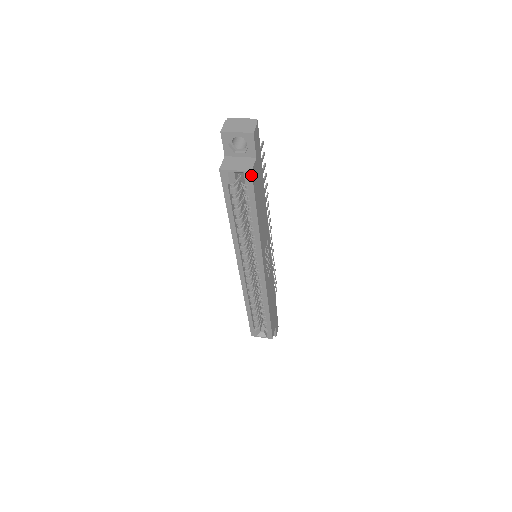
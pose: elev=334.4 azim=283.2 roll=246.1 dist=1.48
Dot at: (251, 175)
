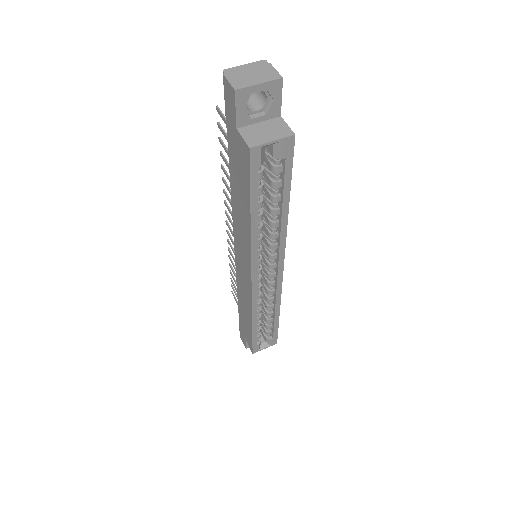
Dot at: (293, 141)
